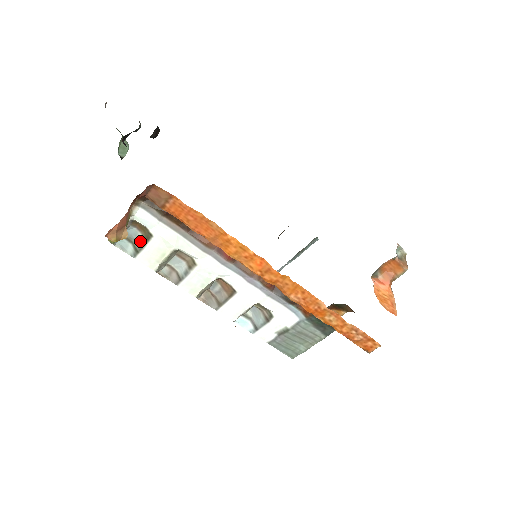
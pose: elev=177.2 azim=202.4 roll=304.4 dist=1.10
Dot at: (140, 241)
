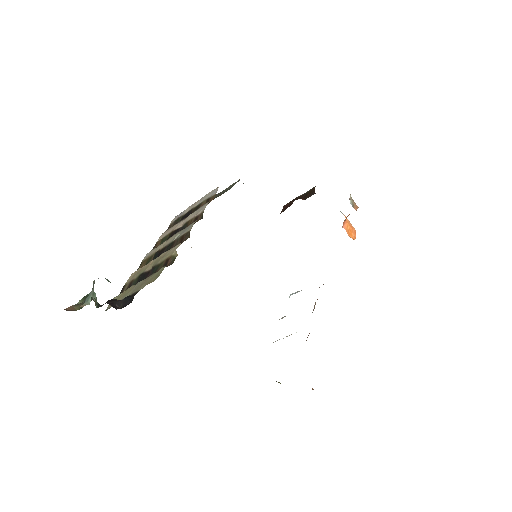
Dot at: occluded
